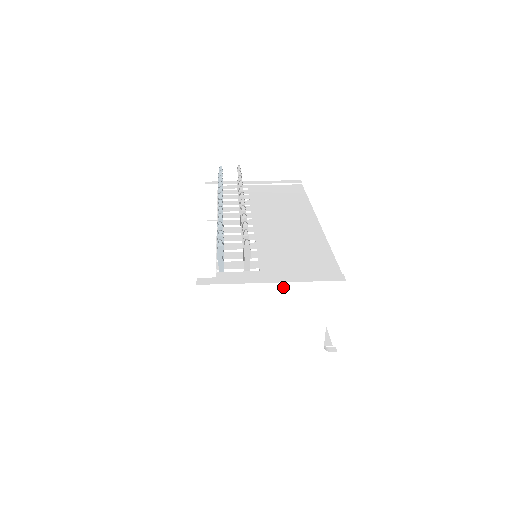
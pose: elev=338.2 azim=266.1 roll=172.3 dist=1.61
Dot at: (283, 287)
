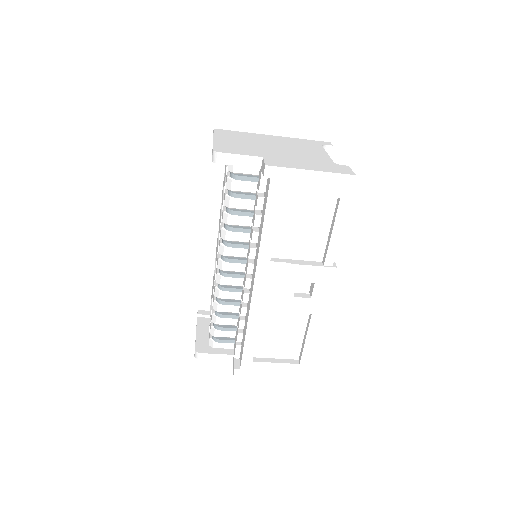
Dot at: (282, 138)
